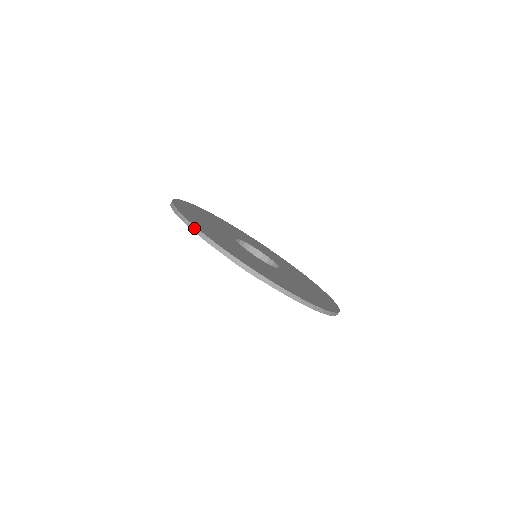
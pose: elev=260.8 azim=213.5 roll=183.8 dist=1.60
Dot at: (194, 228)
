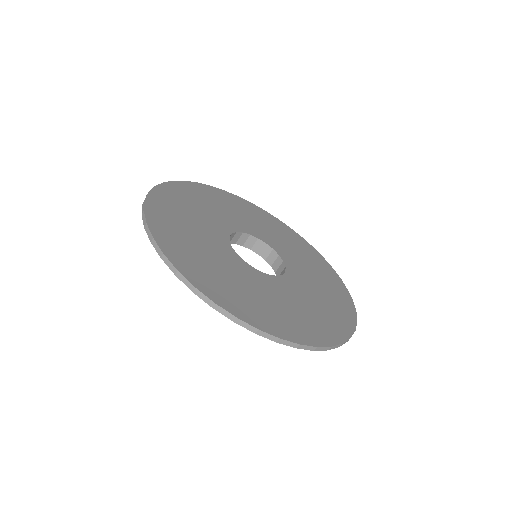
Dot at: (143, 211)
